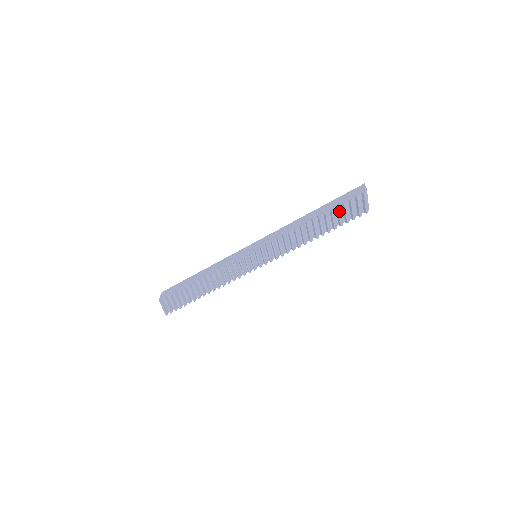
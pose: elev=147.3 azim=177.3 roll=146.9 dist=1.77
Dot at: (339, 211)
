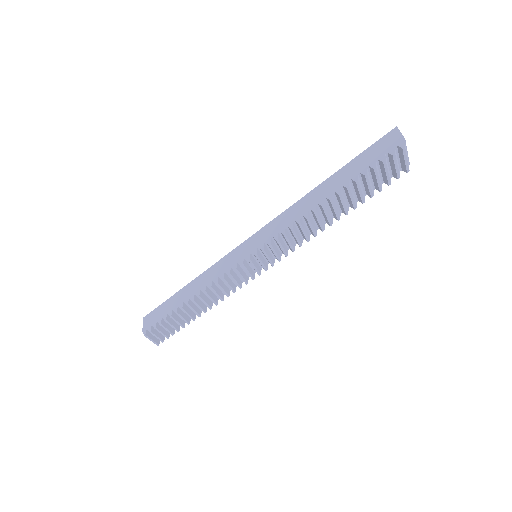
Dot at: (367, 179)
